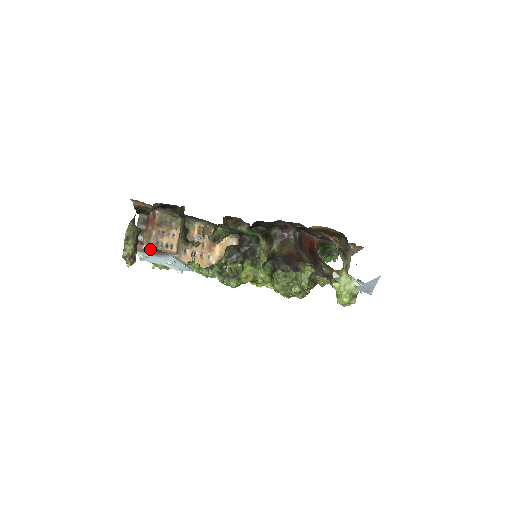
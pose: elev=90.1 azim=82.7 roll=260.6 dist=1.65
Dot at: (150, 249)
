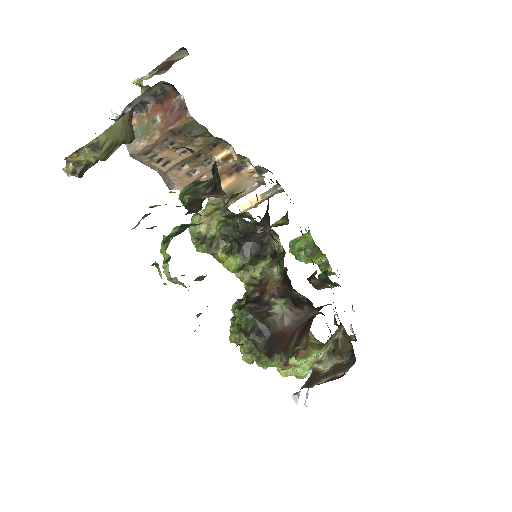
Dot at: (130, 148)
